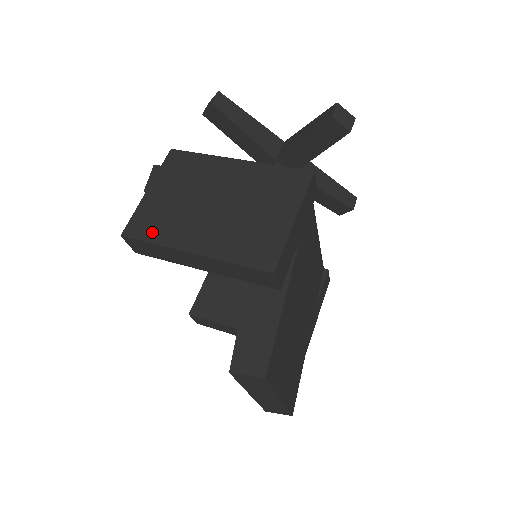
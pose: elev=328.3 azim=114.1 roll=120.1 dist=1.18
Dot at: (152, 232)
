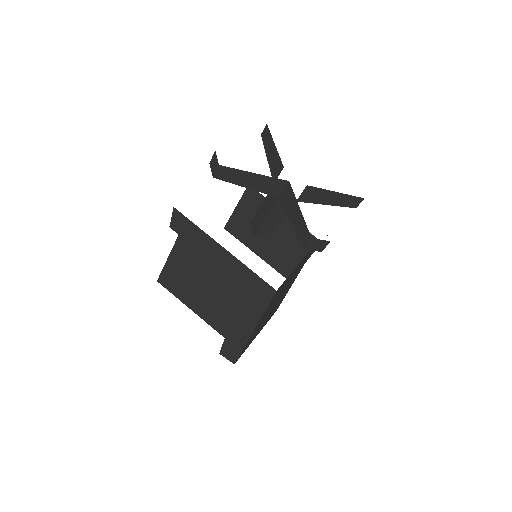
Dot at: (174, 289)
